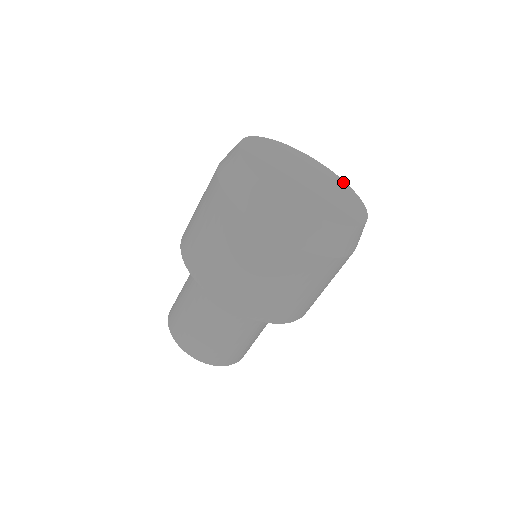
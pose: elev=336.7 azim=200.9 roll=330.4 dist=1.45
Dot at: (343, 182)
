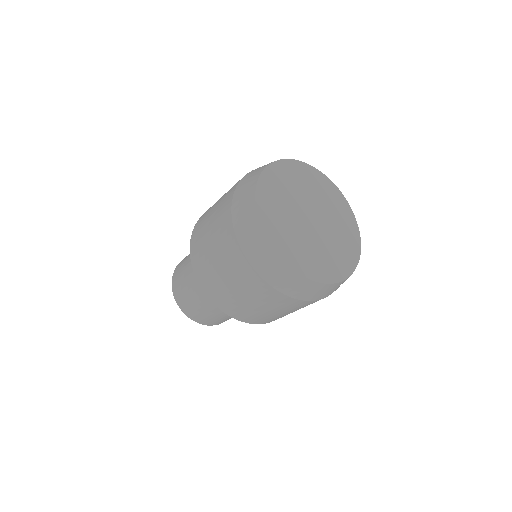
Dot at: (358, 240)
